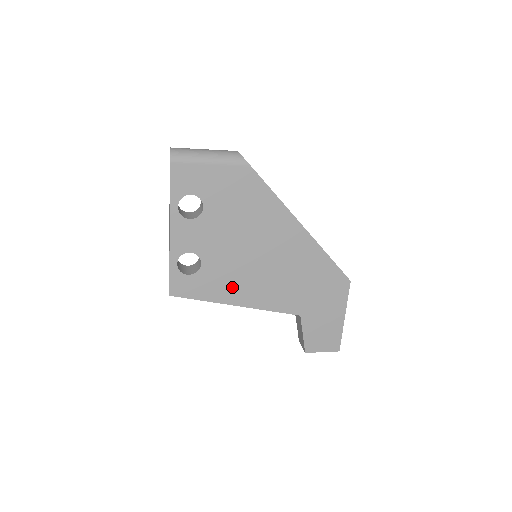
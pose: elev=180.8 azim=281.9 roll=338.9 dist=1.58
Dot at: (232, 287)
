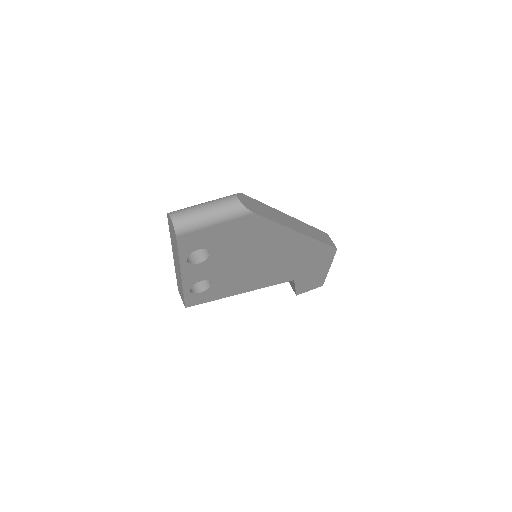
Dot at: (238, 286)
